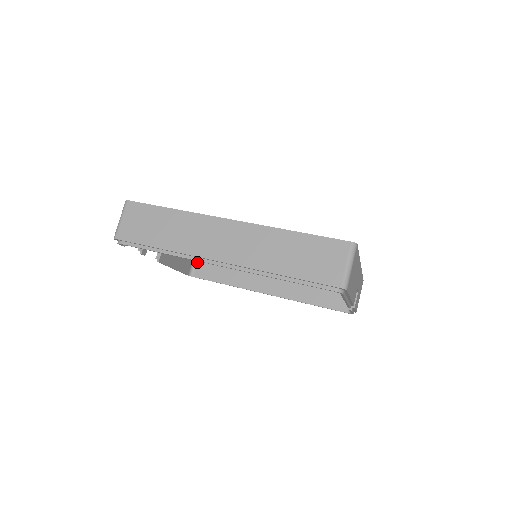
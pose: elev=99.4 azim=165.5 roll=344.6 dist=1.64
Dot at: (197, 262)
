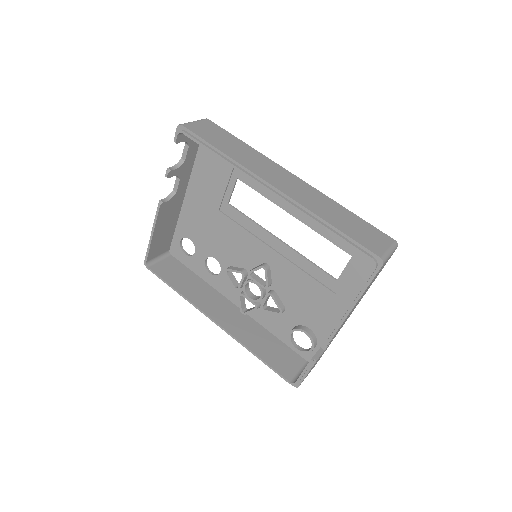
Dot at: (161, 261)
